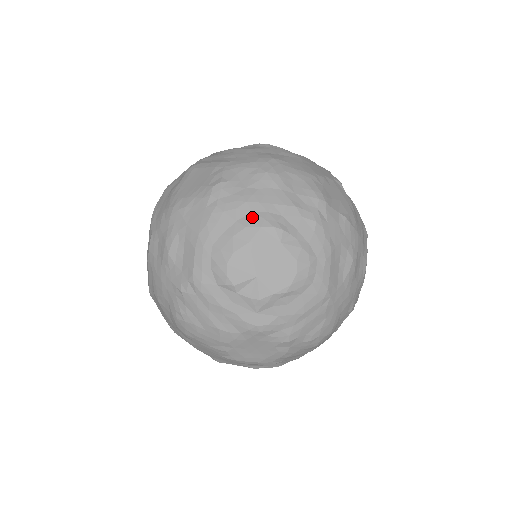
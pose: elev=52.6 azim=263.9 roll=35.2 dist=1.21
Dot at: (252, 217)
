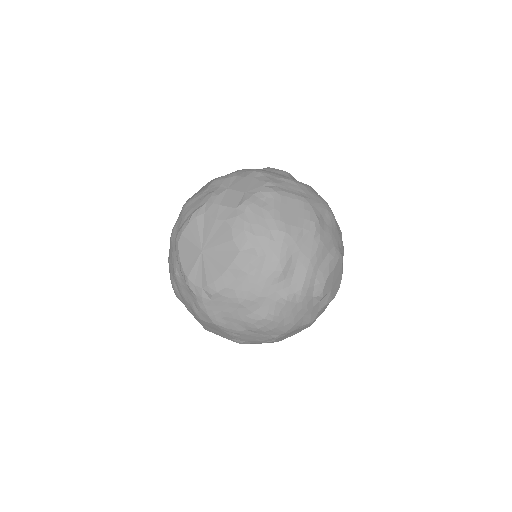
Dot at: (335, 250)
